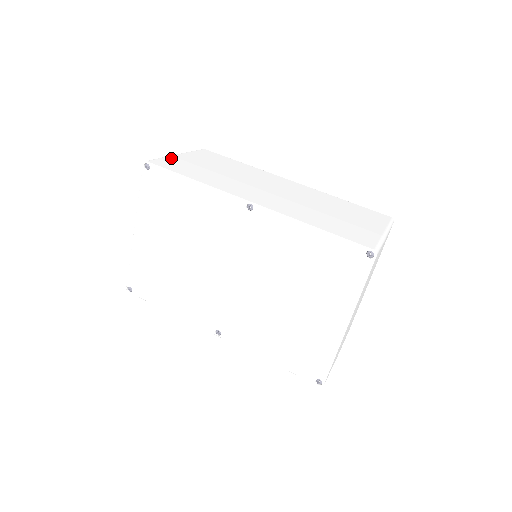
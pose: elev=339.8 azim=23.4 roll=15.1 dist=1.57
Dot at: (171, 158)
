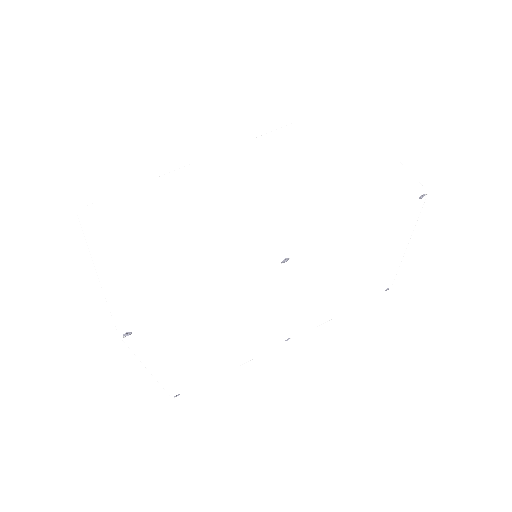
Dot at: (115, 286)
